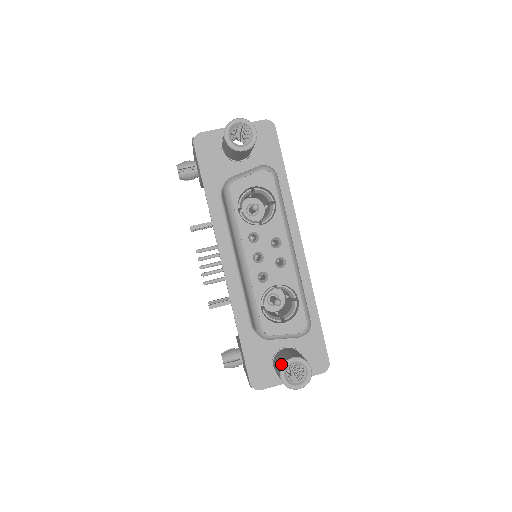
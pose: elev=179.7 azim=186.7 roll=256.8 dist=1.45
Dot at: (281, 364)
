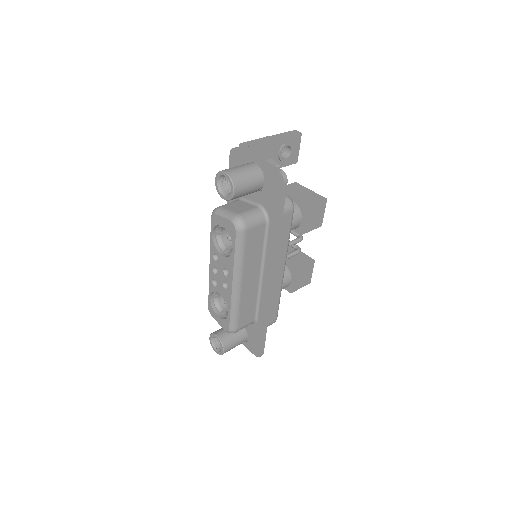
Dot at: (214, 332)
